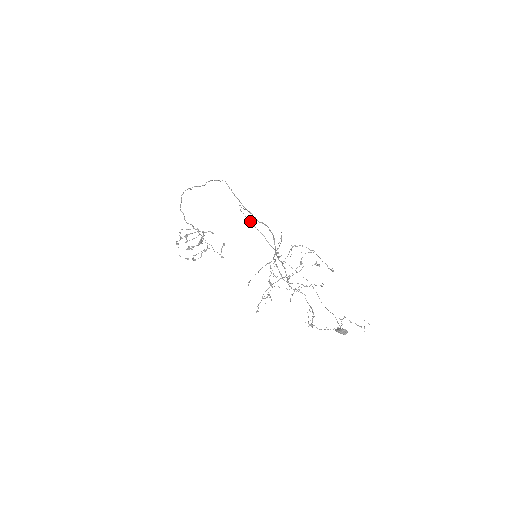
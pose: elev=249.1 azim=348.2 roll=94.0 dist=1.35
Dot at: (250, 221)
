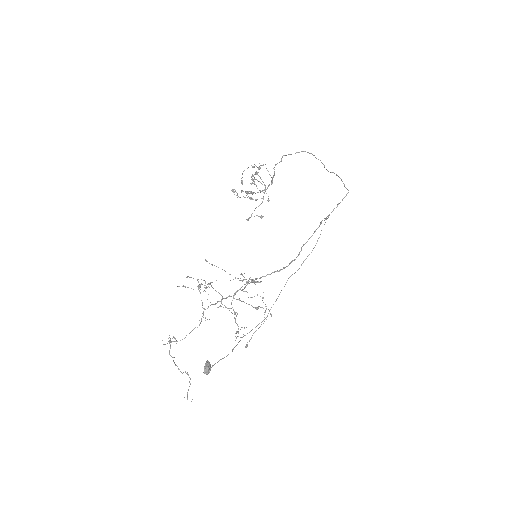
Dot at: occluded
